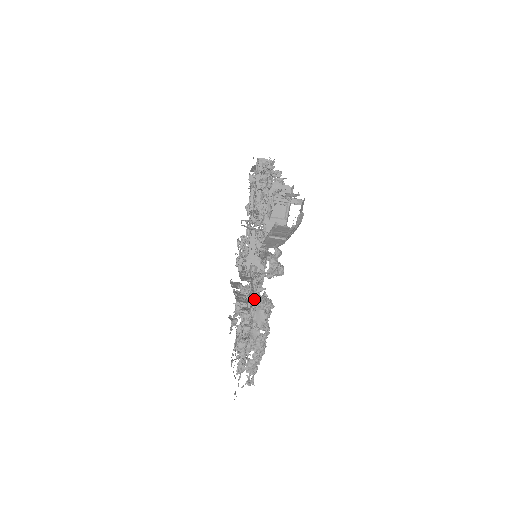
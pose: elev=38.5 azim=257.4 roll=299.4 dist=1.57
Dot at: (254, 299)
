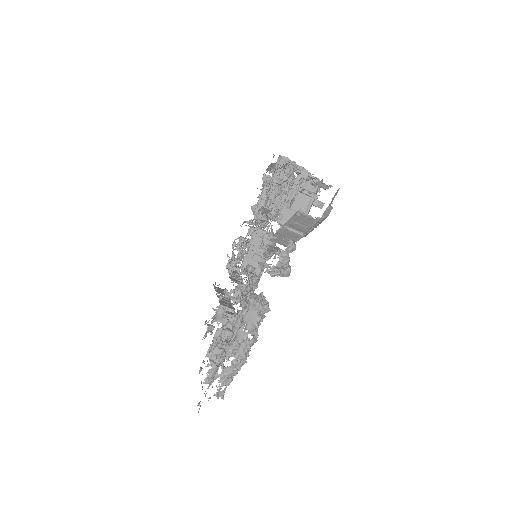
Dot at: (245, 301)
